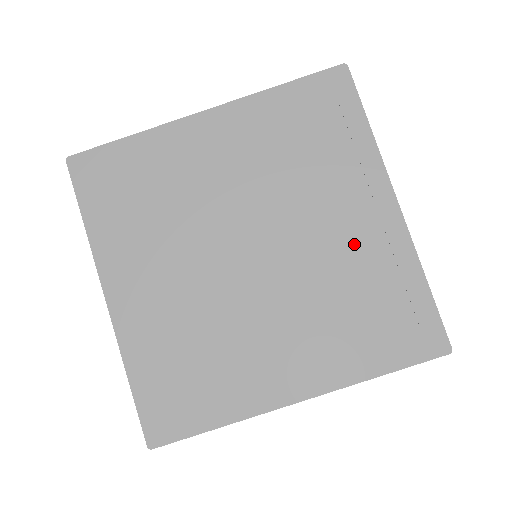
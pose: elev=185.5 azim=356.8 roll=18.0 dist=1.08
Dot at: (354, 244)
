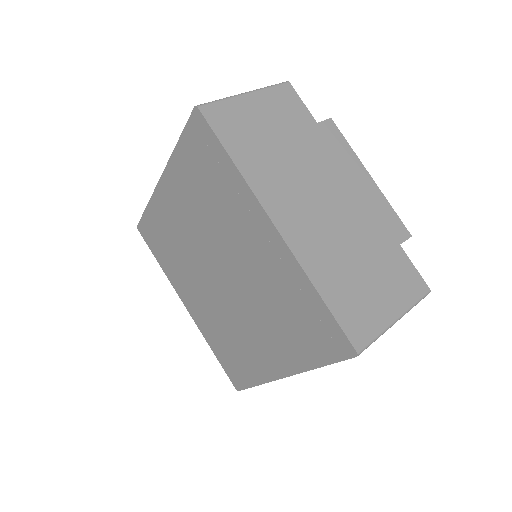
Dot at: (265, 266)
